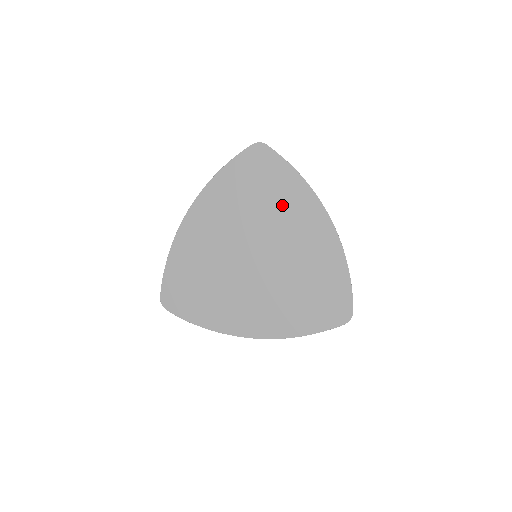
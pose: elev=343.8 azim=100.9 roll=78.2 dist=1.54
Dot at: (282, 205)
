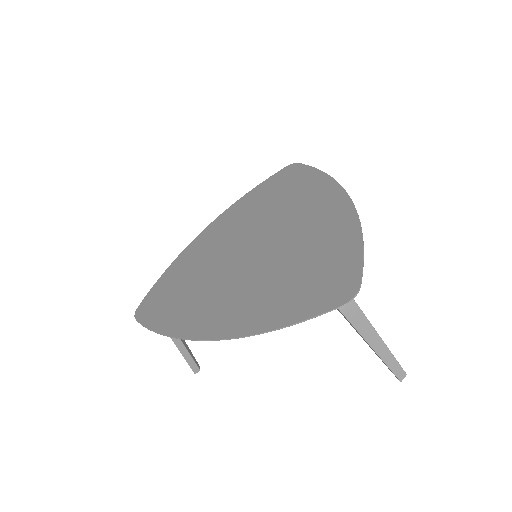
Dot at: (298, 200)
